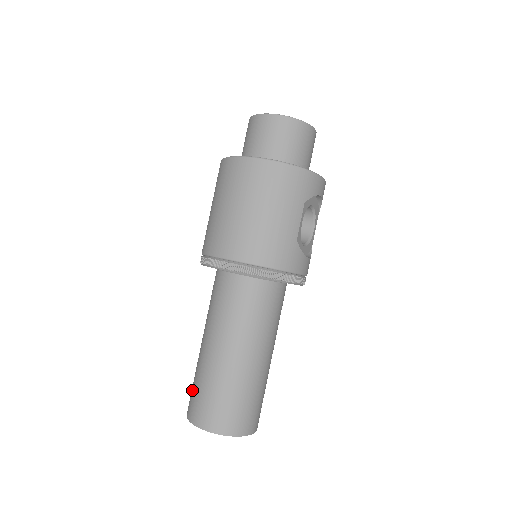
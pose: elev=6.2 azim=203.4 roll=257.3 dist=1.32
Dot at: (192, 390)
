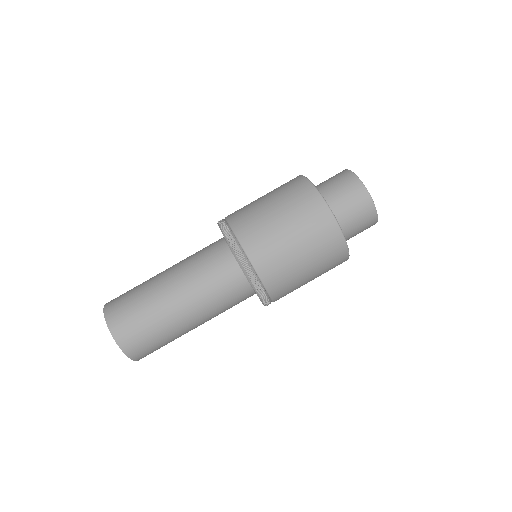
Dot at: (133, 319)
